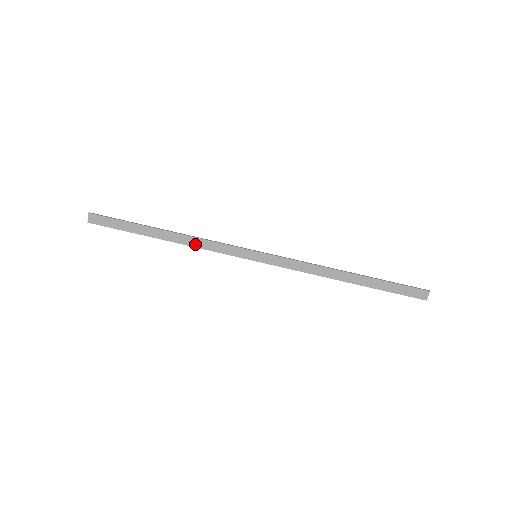
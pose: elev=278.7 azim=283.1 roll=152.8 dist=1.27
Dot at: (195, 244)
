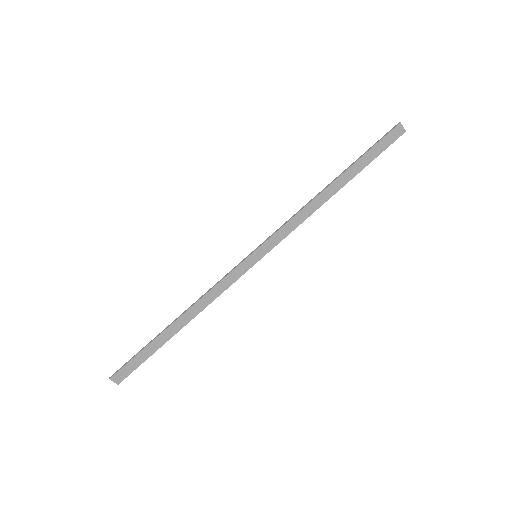
Dot at: (206, 303)
